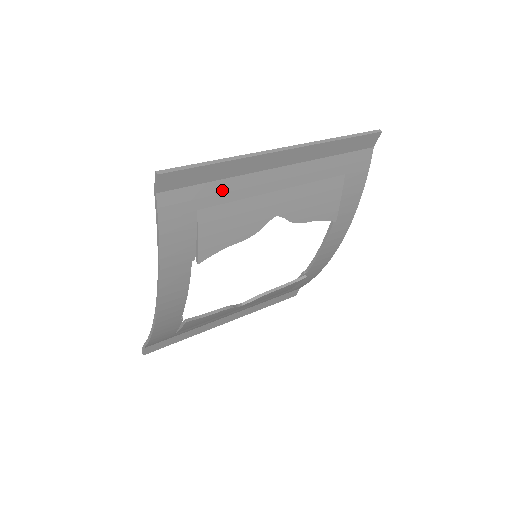
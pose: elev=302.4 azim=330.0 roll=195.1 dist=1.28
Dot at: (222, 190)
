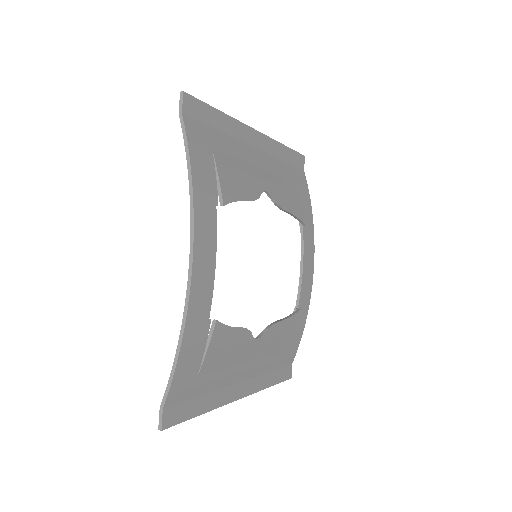
Dot at: (225, 142)
